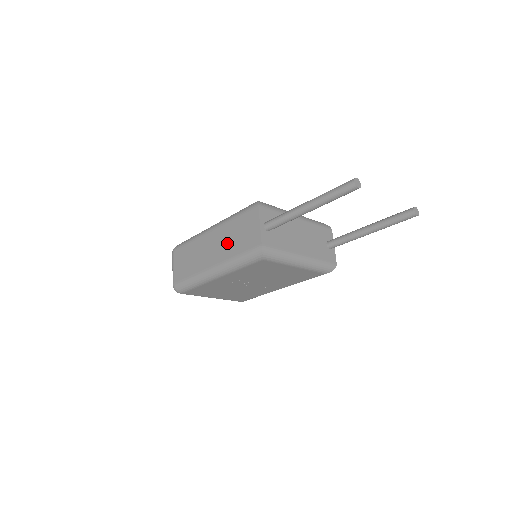
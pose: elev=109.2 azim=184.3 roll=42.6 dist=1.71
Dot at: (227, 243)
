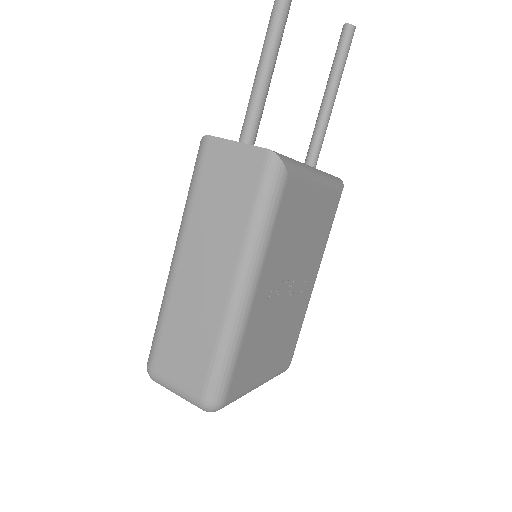
Dot at: (219, 229)
